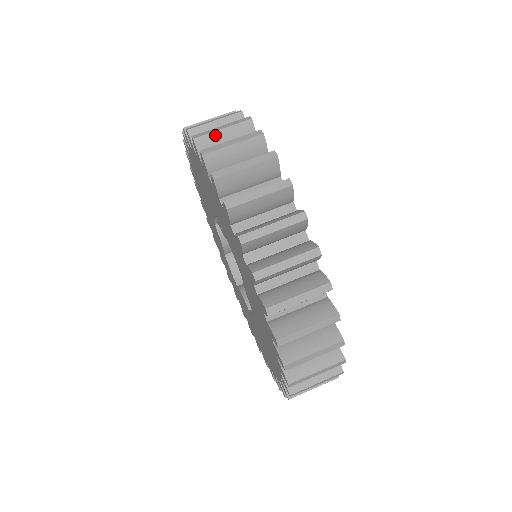
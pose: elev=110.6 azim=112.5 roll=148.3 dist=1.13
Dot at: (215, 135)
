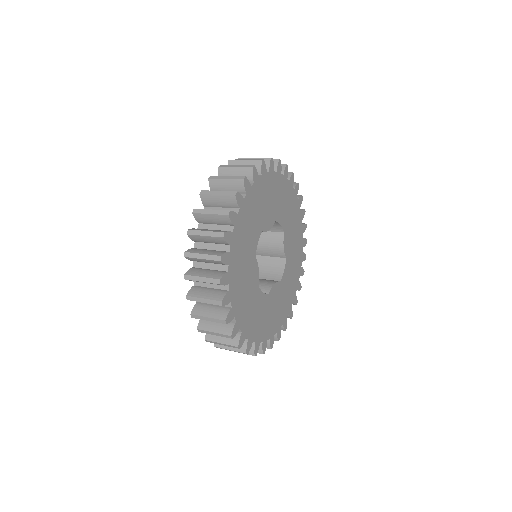
Dot at: (239, 163)
